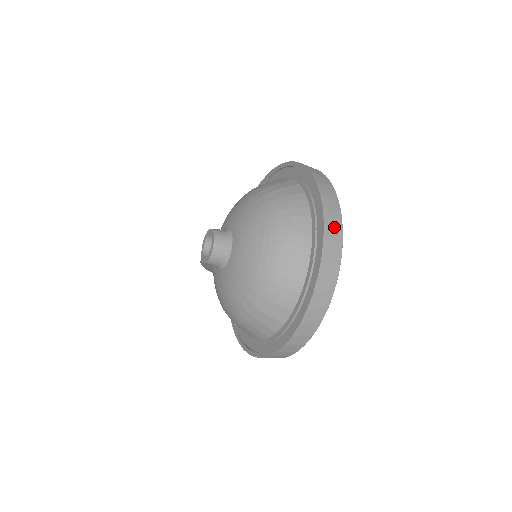
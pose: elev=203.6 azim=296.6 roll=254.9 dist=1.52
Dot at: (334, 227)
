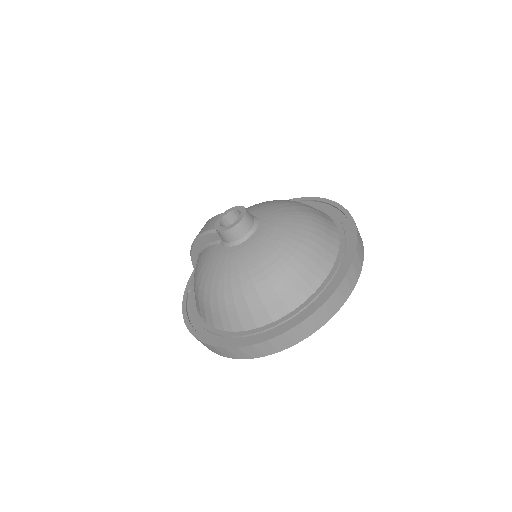
Dot at: (360, 259)
